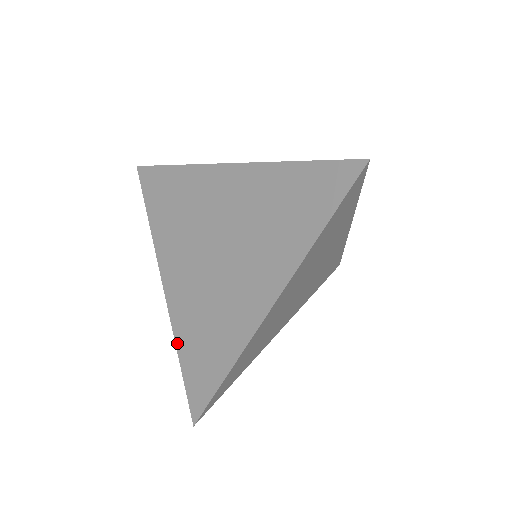
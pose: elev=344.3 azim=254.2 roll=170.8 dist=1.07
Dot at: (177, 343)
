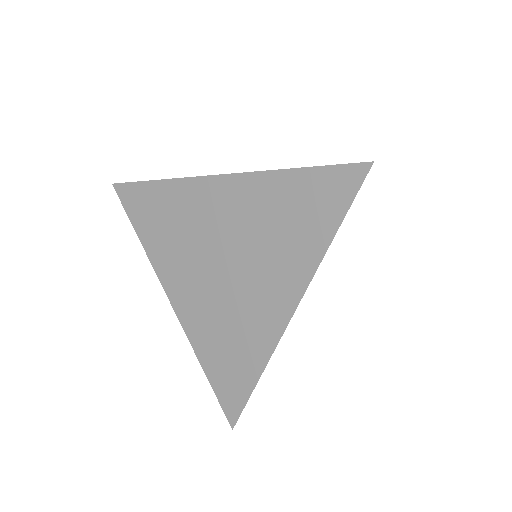
Dot at: (198, 356)
